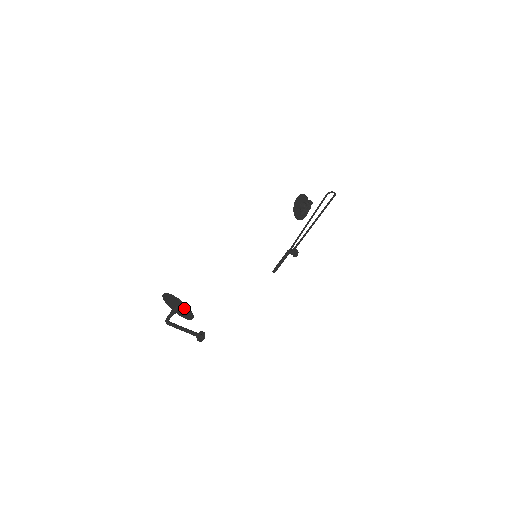
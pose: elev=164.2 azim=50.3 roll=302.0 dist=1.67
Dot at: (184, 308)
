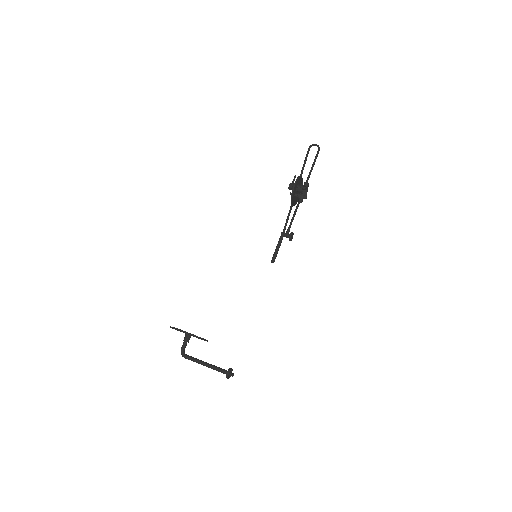
Dot at: occluded
